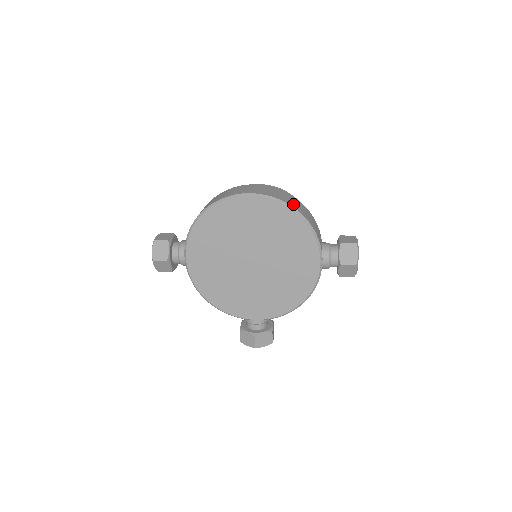
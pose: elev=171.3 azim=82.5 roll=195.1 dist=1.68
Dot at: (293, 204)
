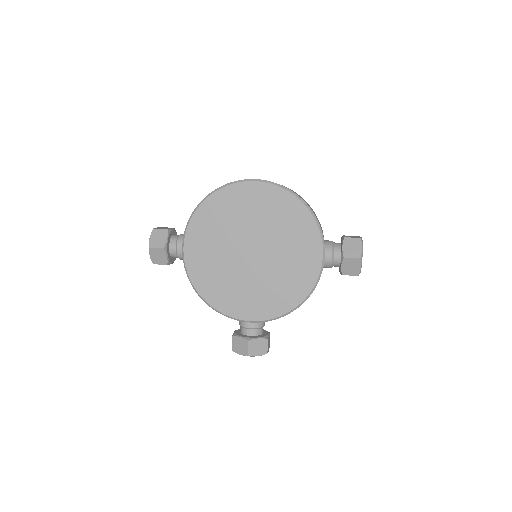
Dot at: (297, 194)
